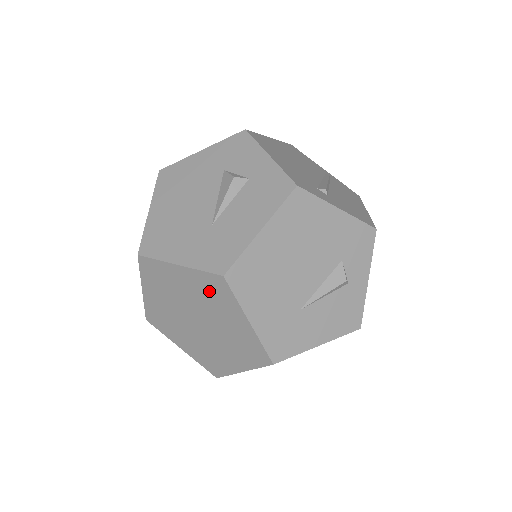
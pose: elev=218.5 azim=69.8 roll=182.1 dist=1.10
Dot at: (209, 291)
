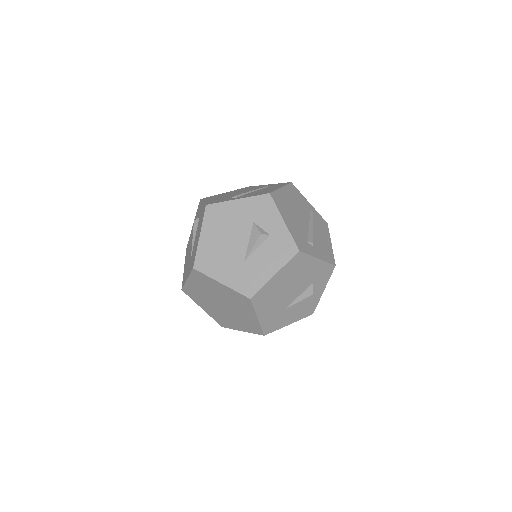
Dot at: (237, 299)
